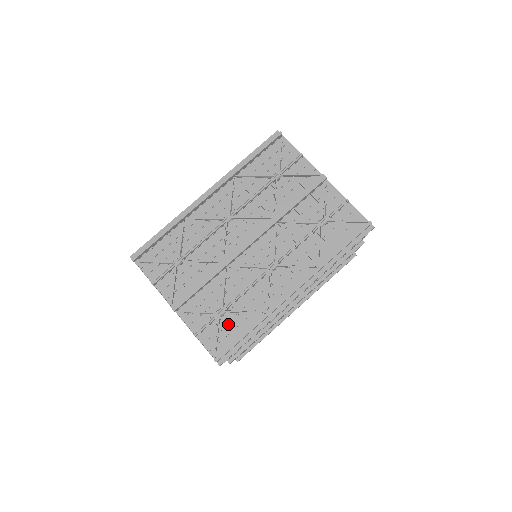
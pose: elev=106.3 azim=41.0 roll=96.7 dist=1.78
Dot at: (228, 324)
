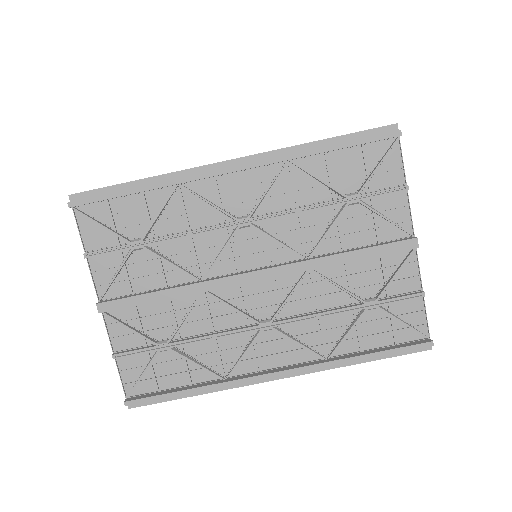
Dot at: (166, 364)
